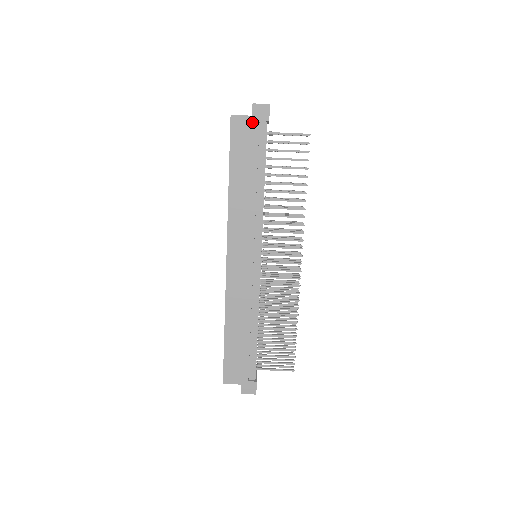
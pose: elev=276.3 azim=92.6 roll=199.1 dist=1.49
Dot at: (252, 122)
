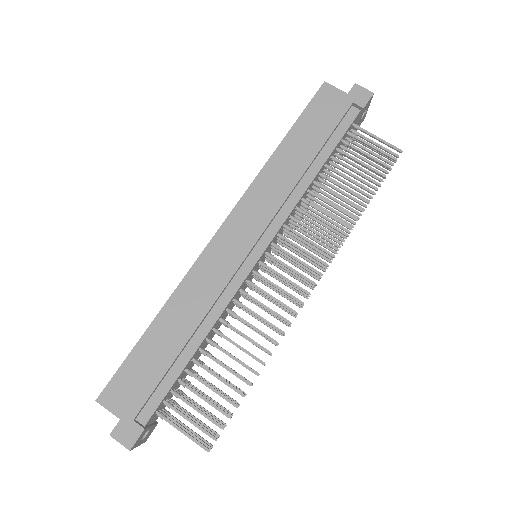
Dot at: (344, 99)
